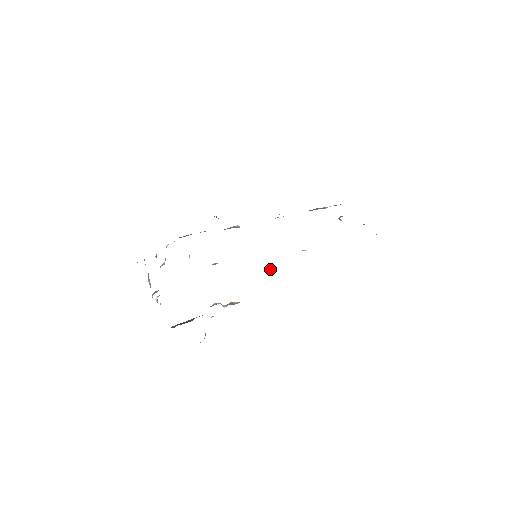
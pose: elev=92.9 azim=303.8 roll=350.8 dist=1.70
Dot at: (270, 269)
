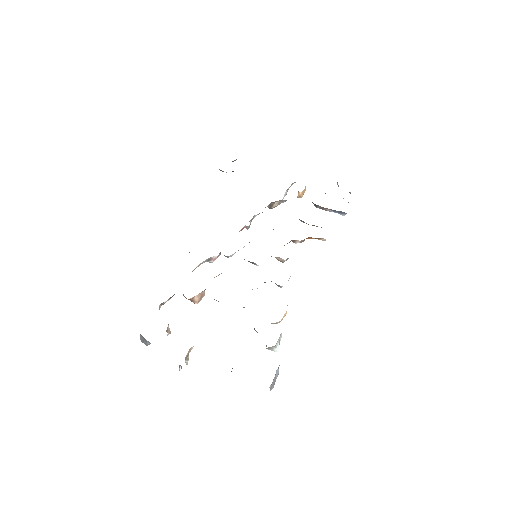
Dot at: (280, 258)
